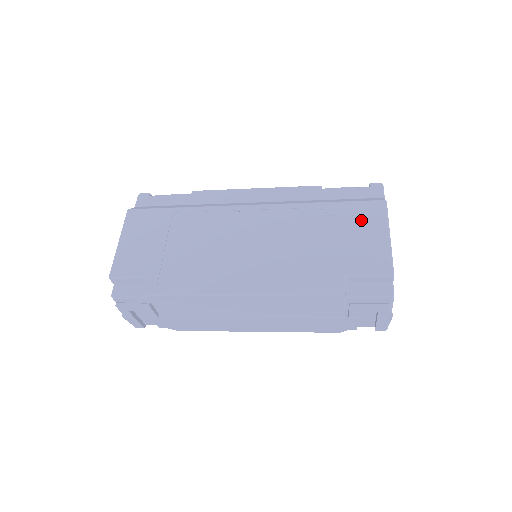
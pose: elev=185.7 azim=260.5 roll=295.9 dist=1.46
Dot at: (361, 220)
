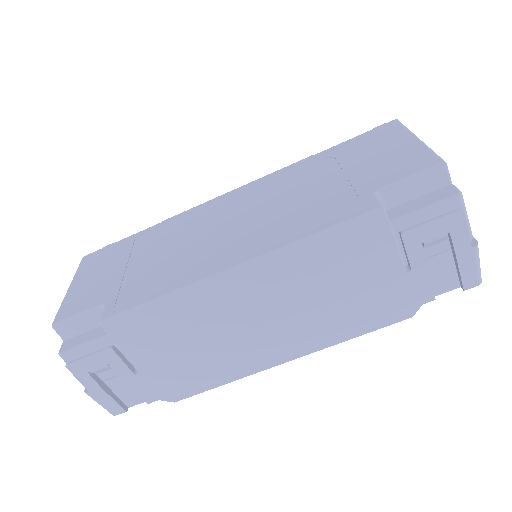
Dot at: (373, 143)
